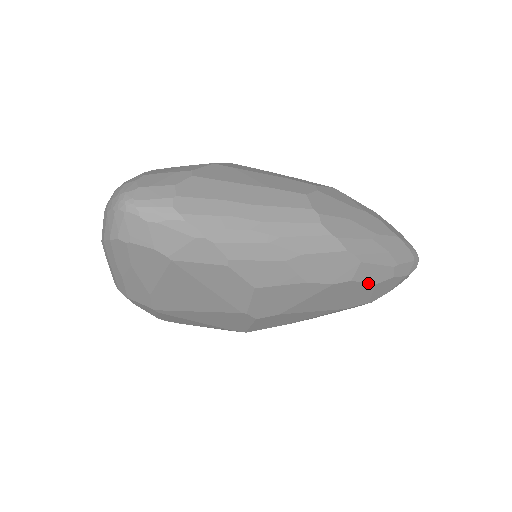
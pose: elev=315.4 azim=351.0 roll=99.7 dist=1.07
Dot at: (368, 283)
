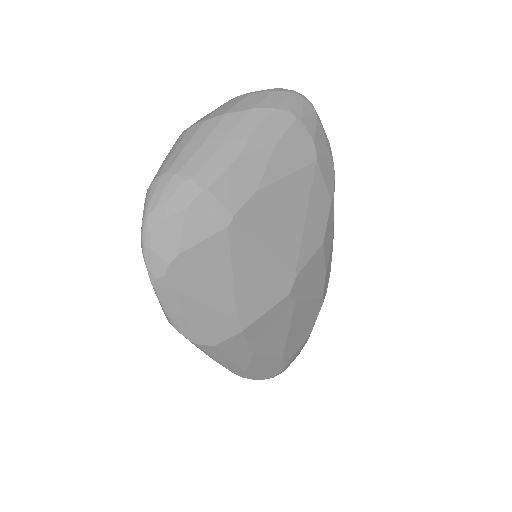
Dot at: (314, 324)
